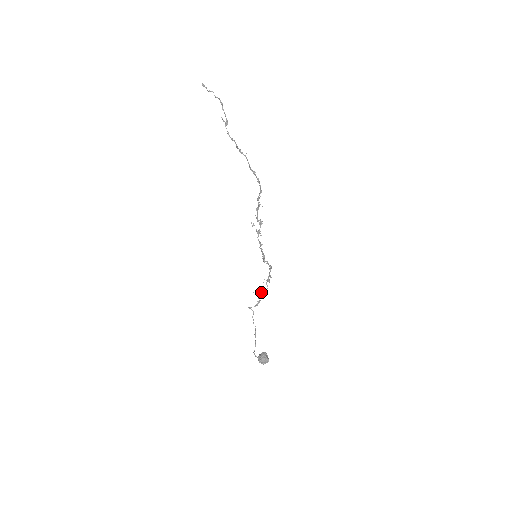
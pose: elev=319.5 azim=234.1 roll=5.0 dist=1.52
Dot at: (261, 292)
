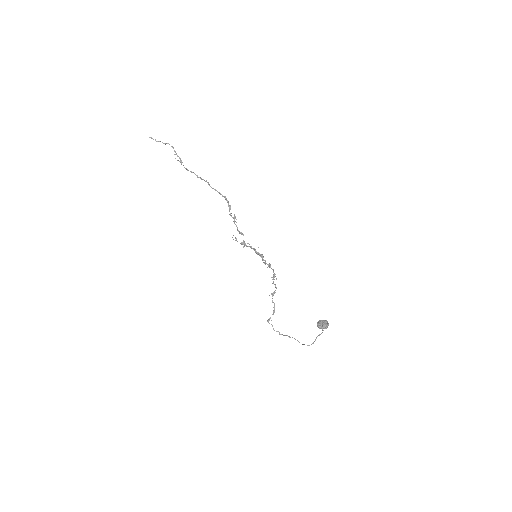
Dot at: (273, 292)
